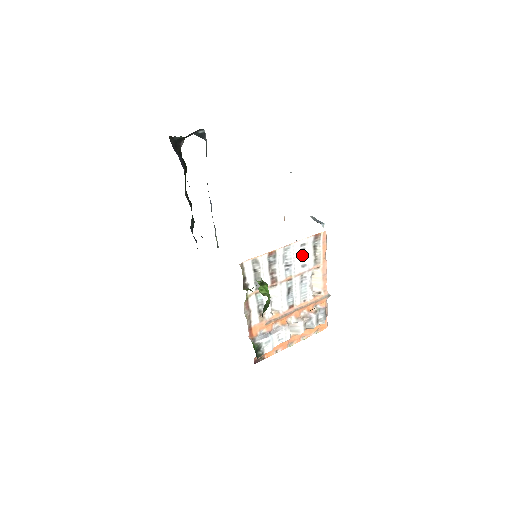
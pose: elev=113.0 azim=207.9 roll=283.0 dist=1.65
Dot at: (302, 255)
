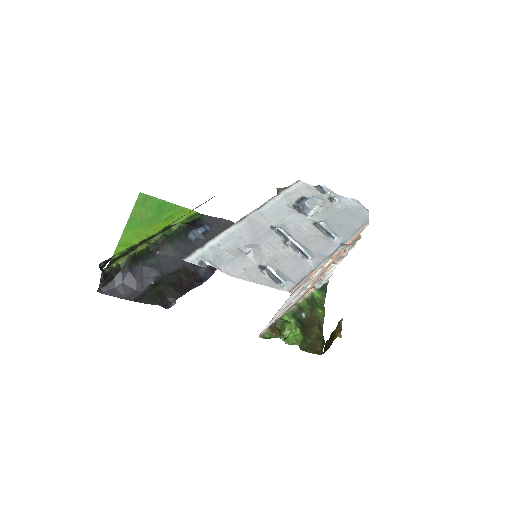
Dot at: occluded
